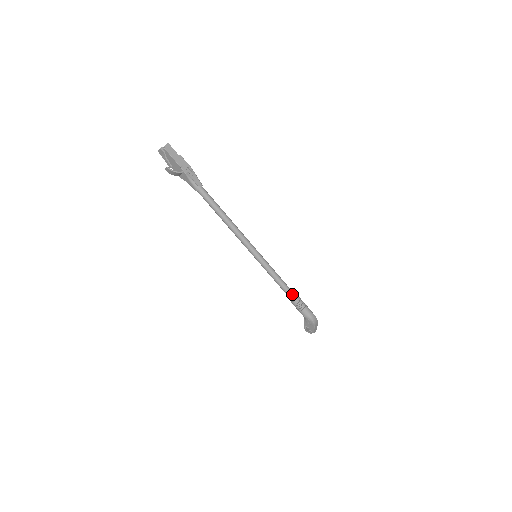
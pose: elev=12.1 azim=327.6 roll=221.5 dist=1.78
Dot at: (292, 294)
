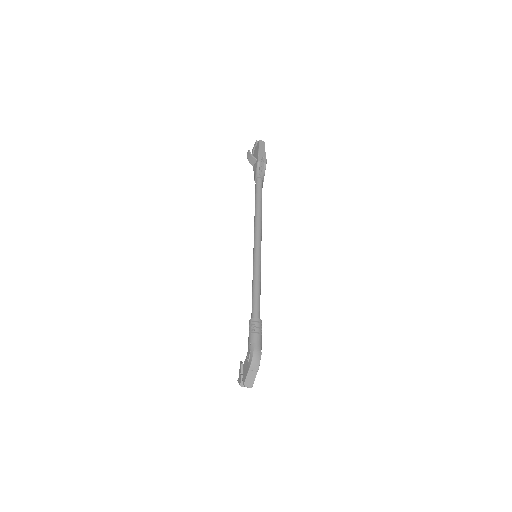
Dot at: (257, 311)
